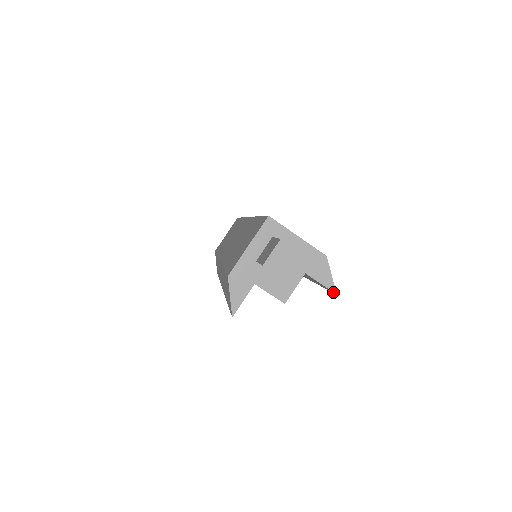
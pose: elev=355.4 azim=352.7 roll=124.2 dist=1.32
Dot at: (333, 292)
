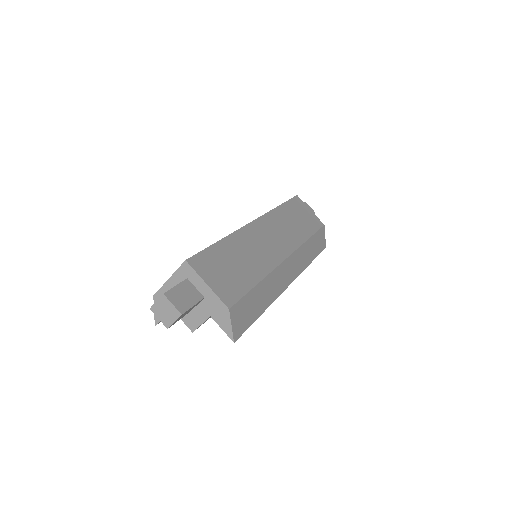
Dot at: occluded
